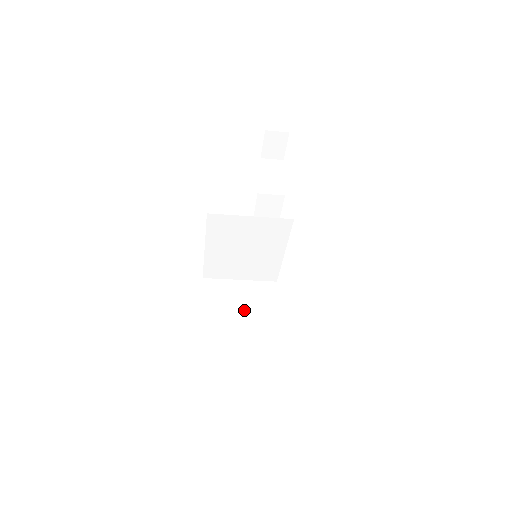
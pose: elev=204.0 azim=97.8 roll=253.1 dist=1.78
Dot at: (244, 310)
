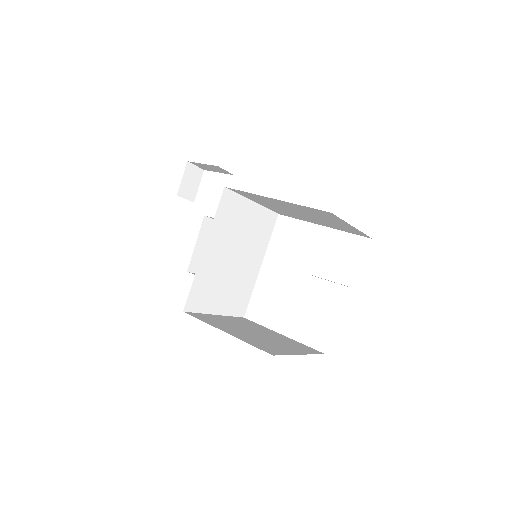
Dot at: (256, 332)
